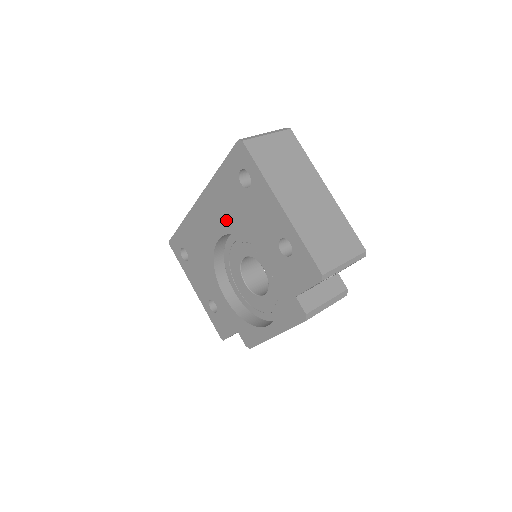
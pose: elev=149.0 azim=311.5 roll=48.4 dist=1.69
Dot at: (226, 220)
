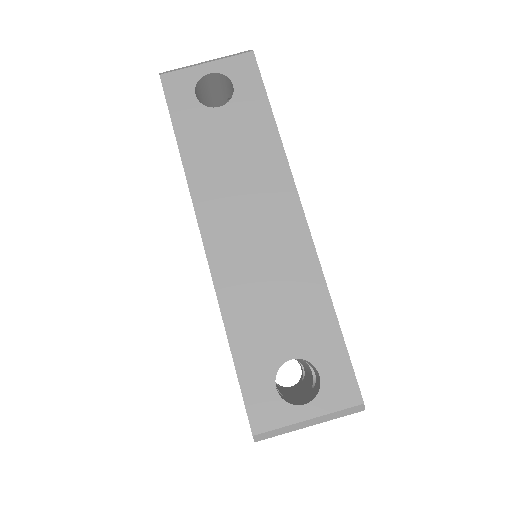
Dot at: occluded
